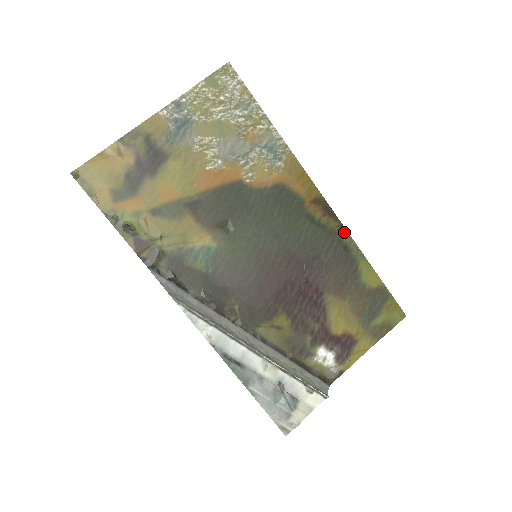
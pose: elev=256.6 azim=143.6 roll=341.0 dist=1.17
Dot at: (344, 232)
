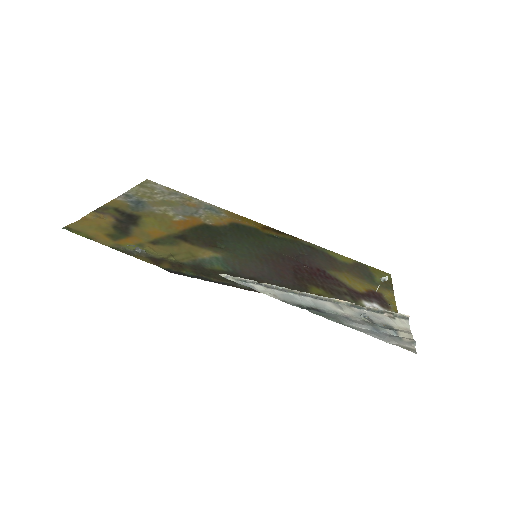
Dot at: (299, 240)
